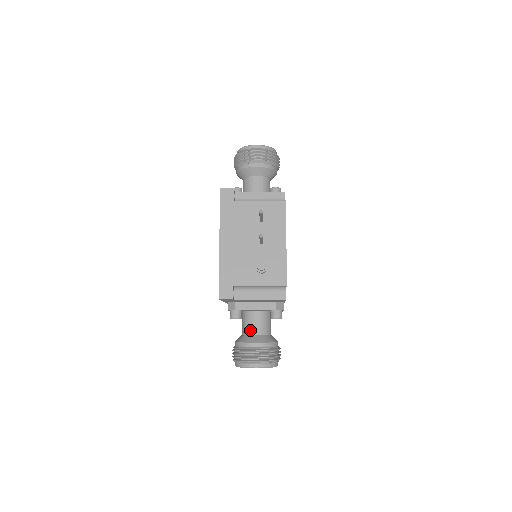
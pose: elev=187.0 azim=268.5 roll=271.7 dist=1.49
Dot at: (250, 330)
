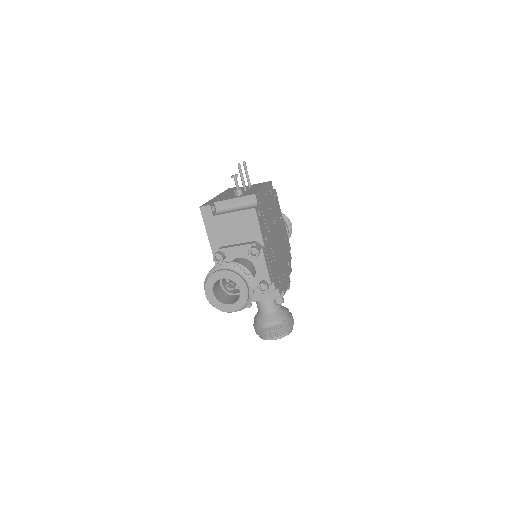
Dot at: occluded
